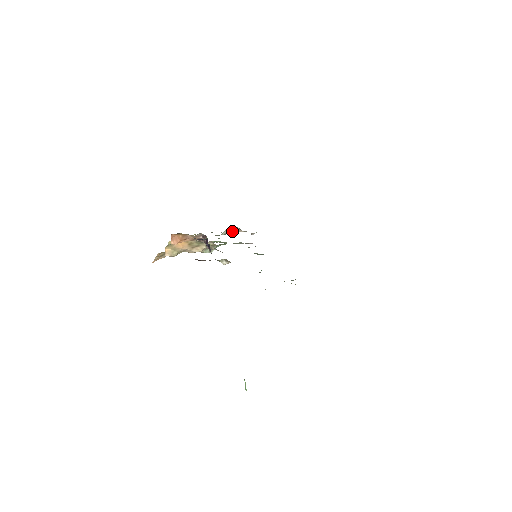
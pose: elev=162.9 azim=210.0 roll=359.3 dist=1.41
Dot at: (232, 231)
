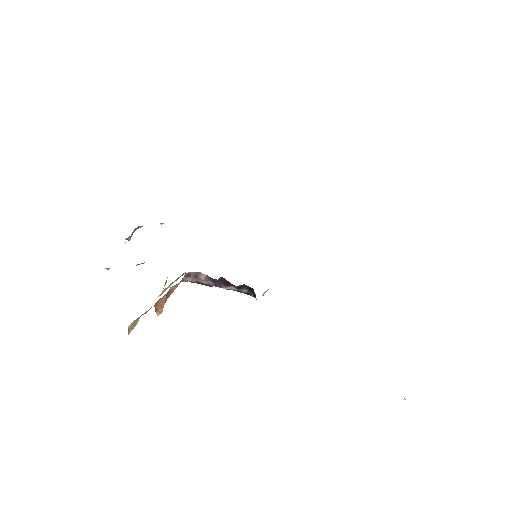
Dot at: (131, 234)
